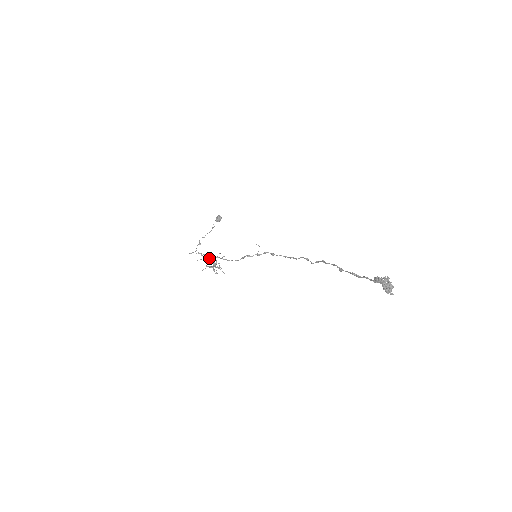
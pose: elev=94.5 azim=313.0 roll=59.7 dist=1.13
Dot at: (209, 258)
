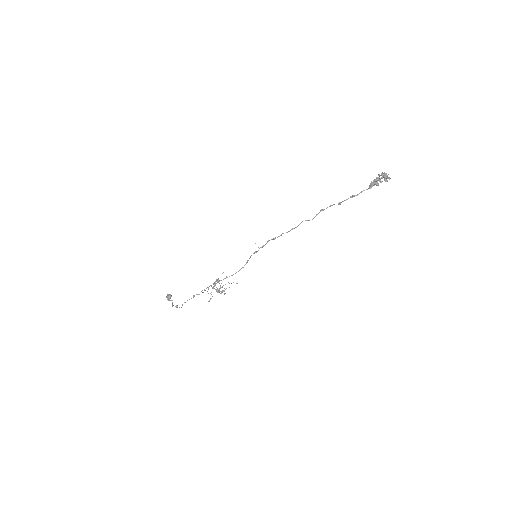
Dot at: (215, 282)
